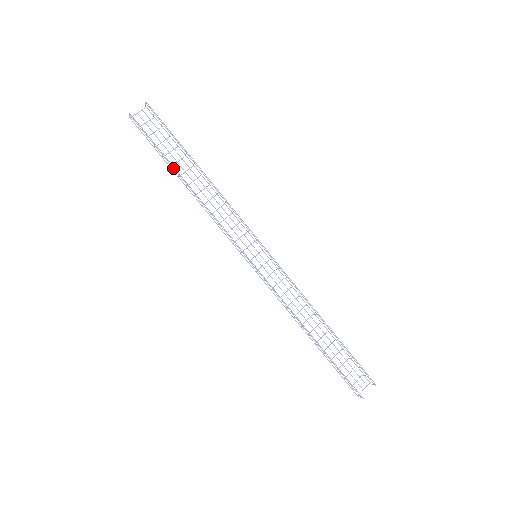
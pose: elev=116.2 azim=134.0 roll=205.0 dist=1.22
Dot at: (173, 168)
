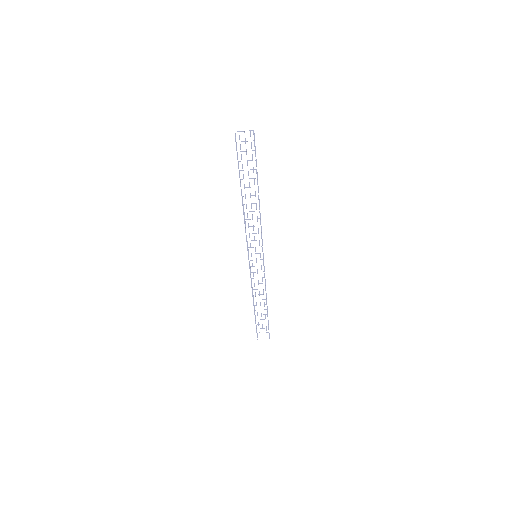
Dot at: occluded
